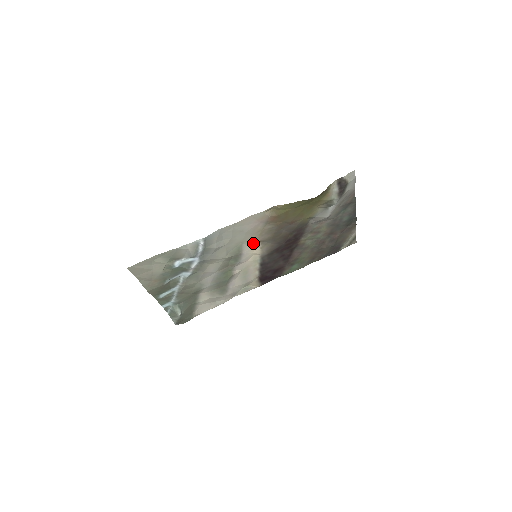
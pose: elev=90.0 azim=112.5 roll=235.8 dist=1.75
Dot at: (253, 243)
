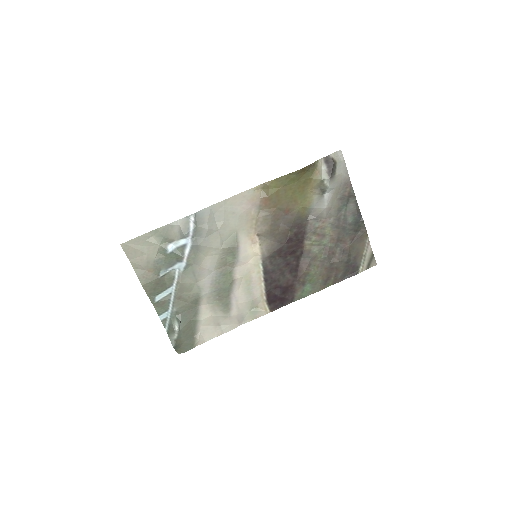
Dot at: (250, 236)
